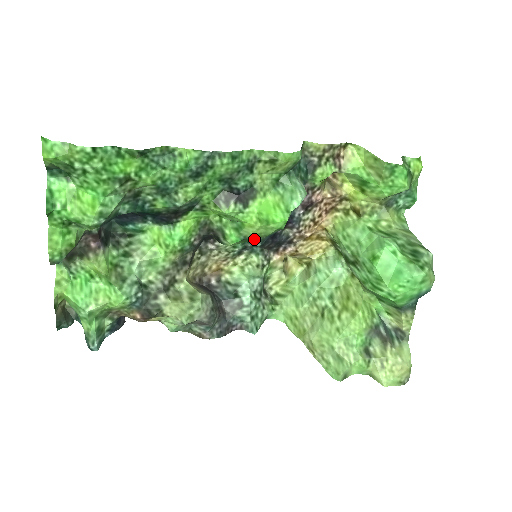
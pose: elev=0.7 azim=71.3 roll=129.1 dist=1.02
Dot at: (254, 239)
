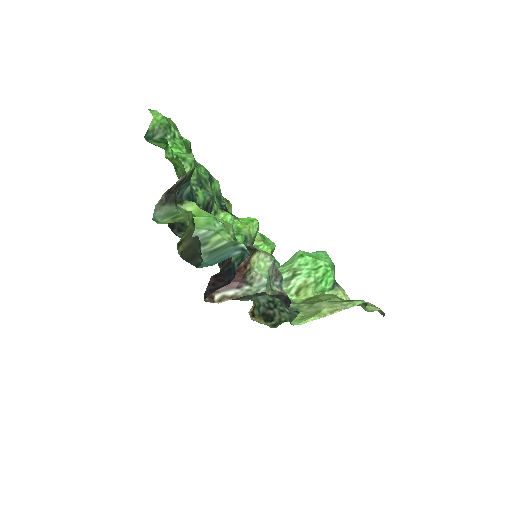
Dot at: (249, 242)
